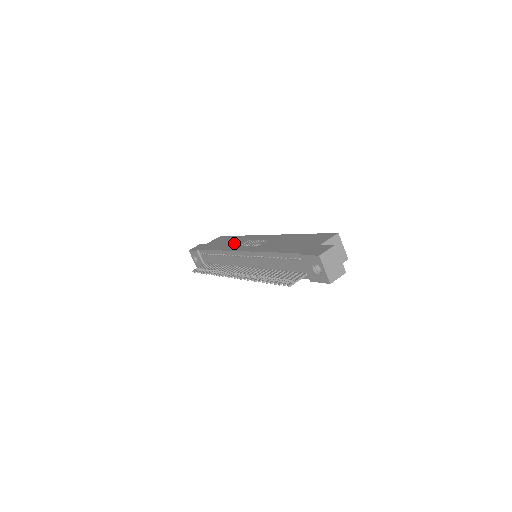
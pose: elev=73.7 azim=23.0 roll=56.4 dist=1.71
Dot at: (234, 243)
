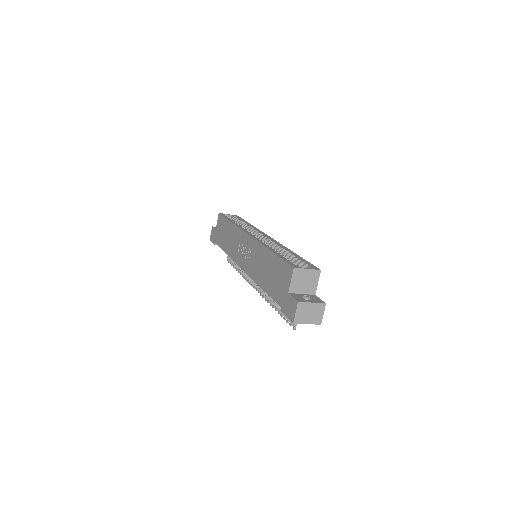
Dot at: (232, 243)
